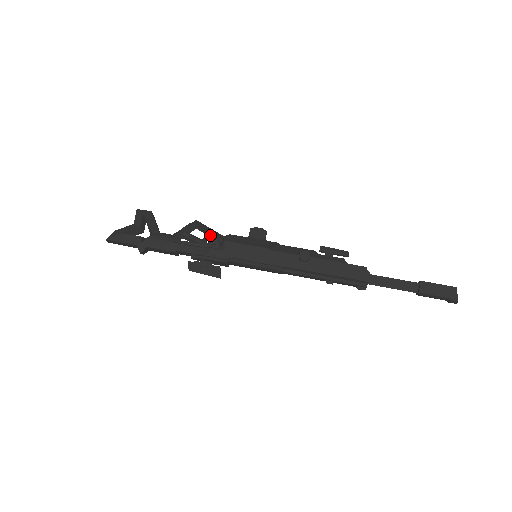
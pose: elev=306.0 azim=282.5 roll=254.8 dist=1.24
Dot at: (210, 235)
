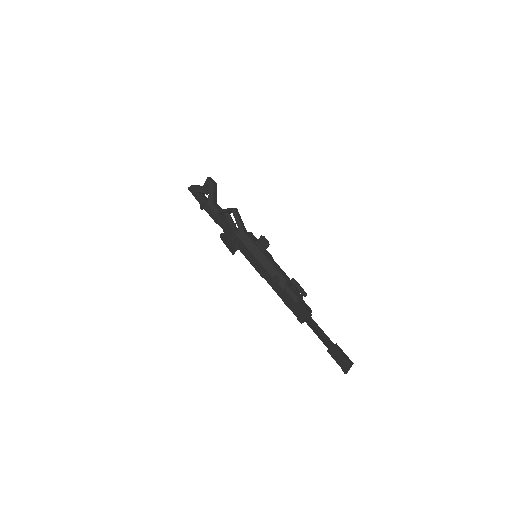
Dot at: (238, 224)
